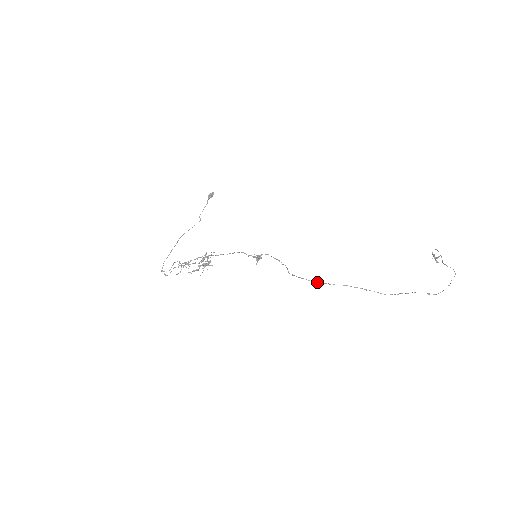
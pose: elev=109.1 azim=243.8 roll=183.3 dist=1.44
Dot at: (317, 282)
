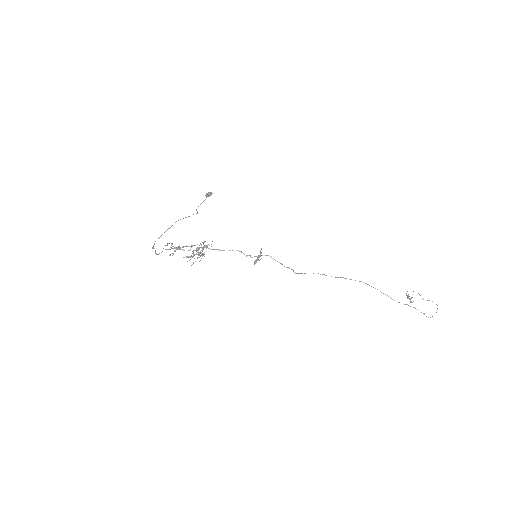
Dot at: (335, 277)
